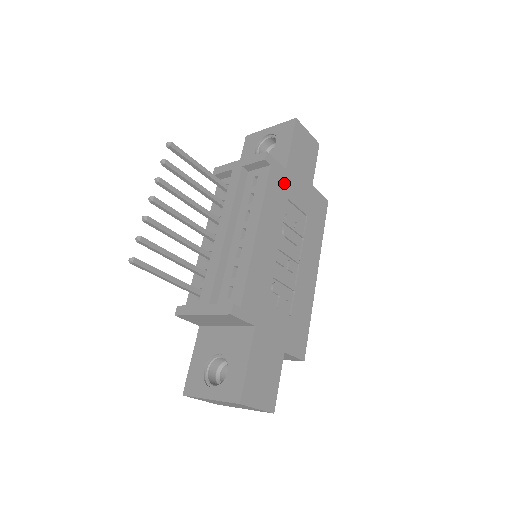
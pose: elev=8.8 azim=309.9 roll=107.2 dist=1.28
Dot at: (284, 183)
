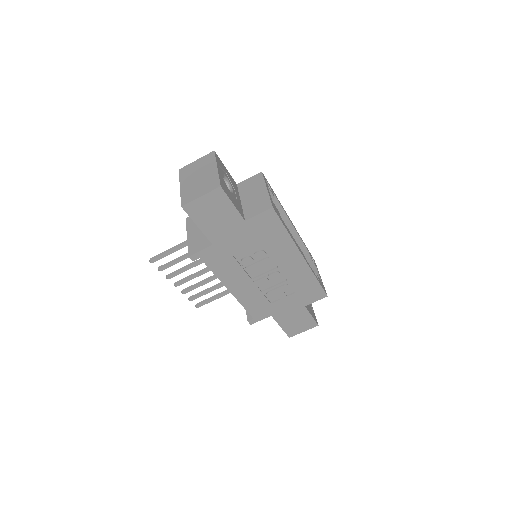
Dot at: (220, 252)
